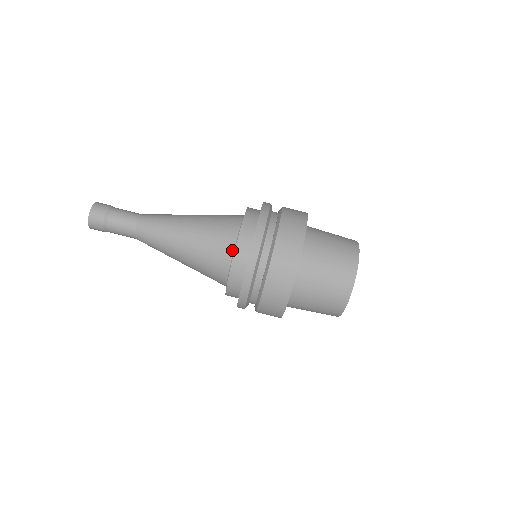
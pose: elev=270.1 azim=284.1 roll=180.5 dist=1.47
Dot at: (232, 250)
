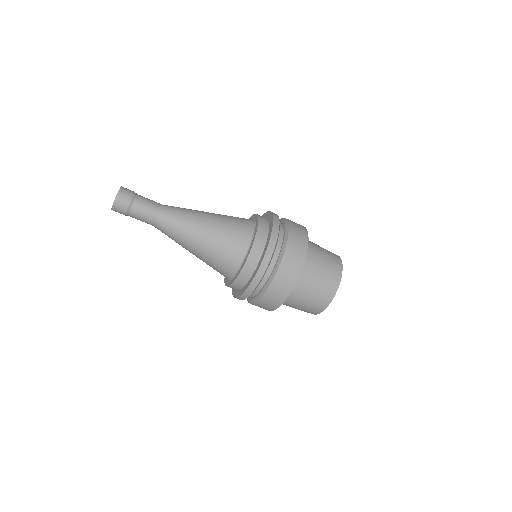
Dot at: (234, 273)
